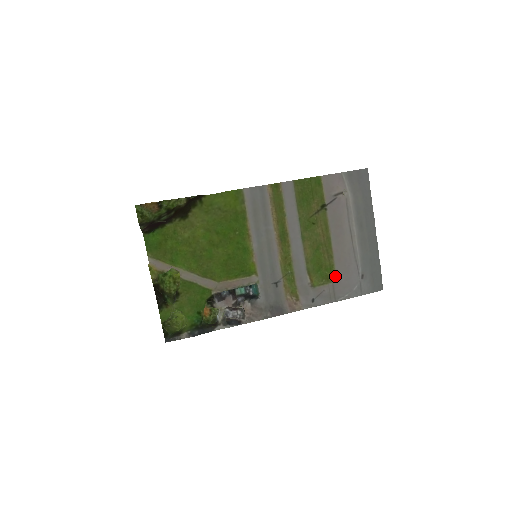
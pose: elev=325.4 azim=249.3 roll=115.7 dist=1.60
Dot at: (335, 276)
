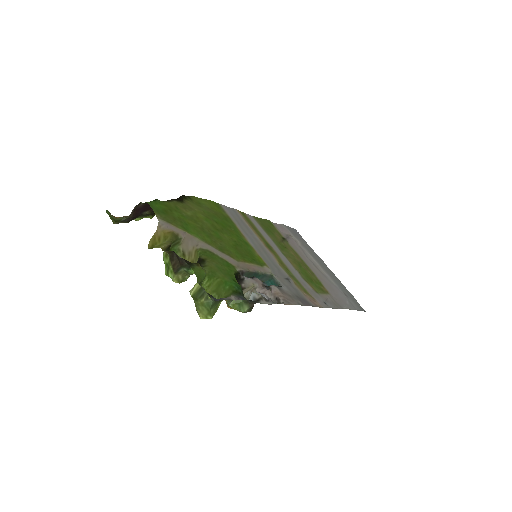
Dot at: (326, 290)
